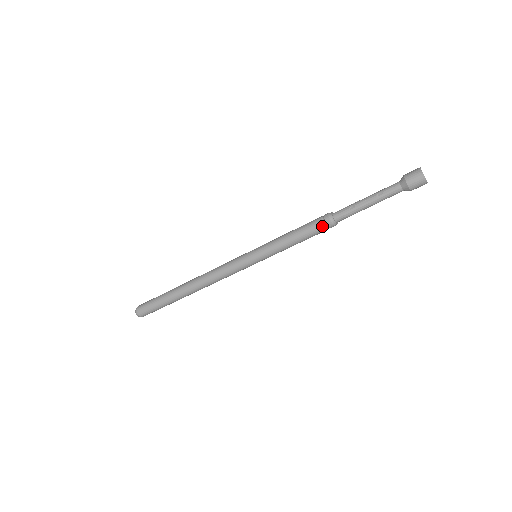
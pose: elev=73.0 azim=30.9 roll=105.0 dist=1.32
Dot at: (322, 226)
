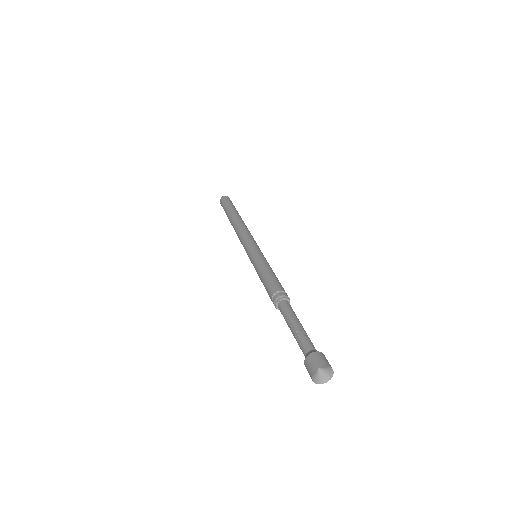
Dot at: (271, 300)
